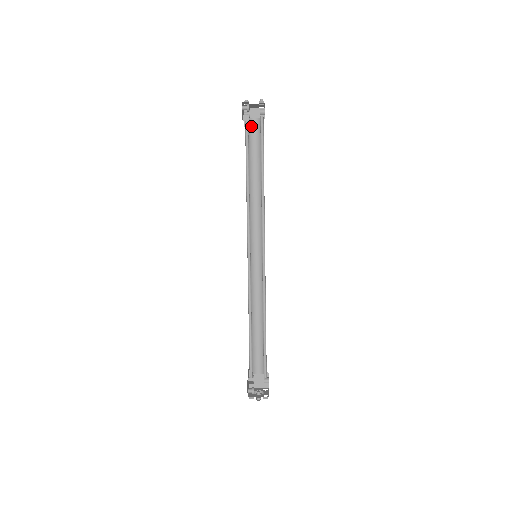
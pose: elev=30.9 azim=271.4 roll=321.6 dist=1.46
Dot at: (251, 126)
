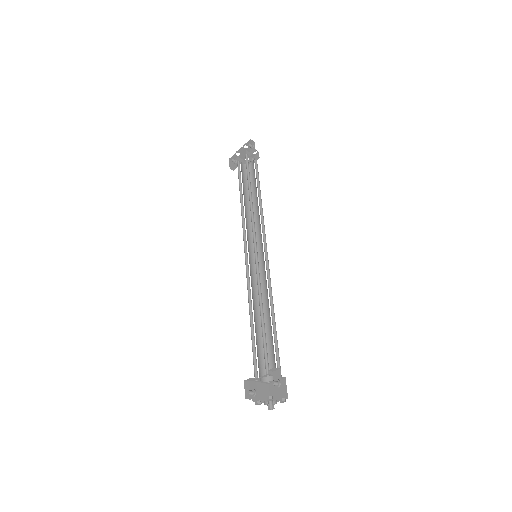
Dot at: (241, 166)
